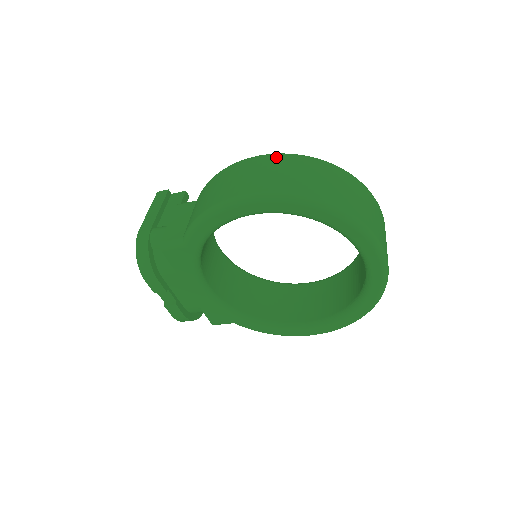
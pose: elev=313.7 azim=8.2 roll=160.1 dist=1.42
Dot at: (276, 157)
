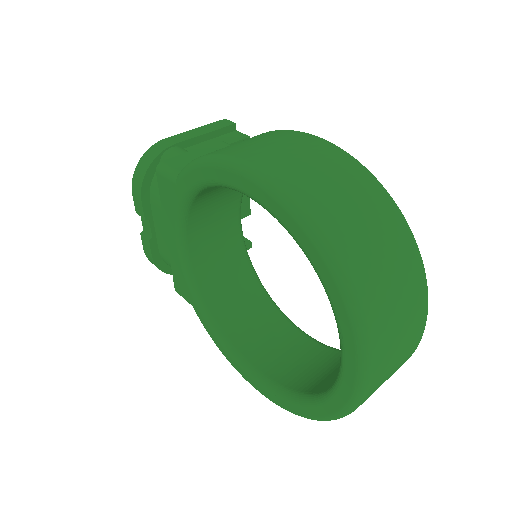
Dot at: (337, 152)
